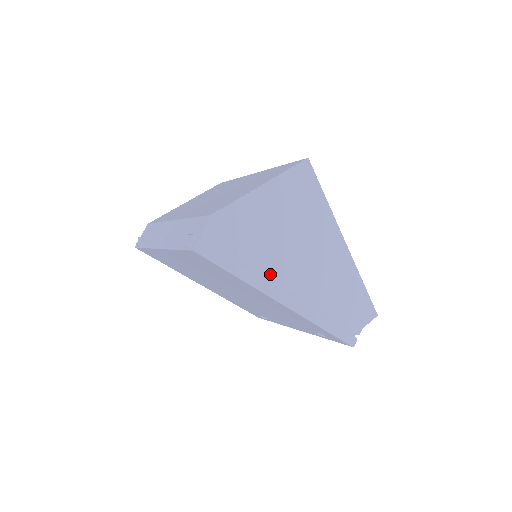
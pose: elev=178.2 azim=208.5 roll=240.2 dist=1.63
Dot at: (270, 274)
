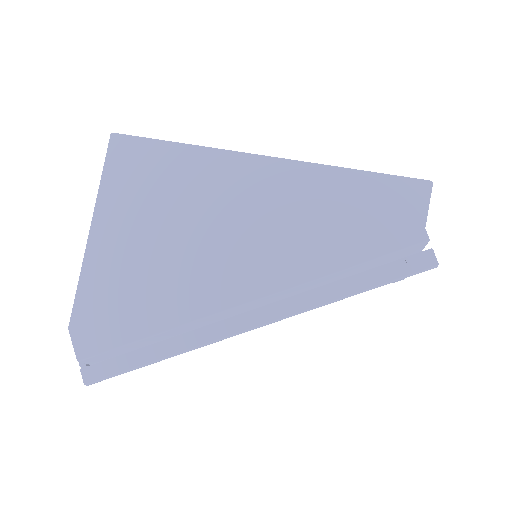
Dot at: (201, 312)
